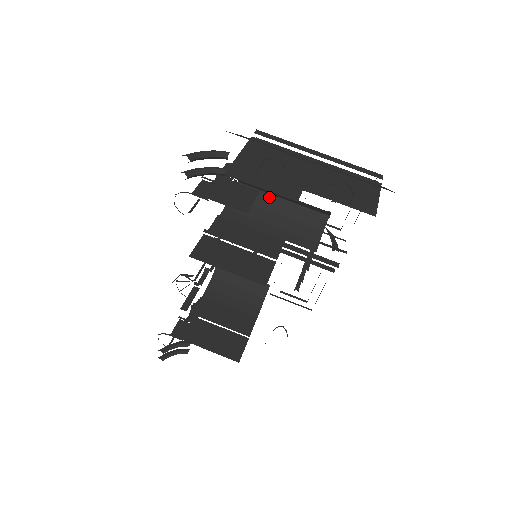
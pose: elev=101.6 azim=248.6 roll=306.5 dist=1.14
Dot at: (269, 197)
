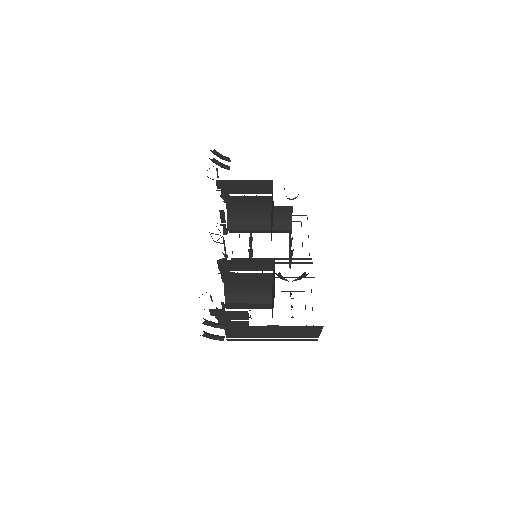
Dot at: (251, 230)
